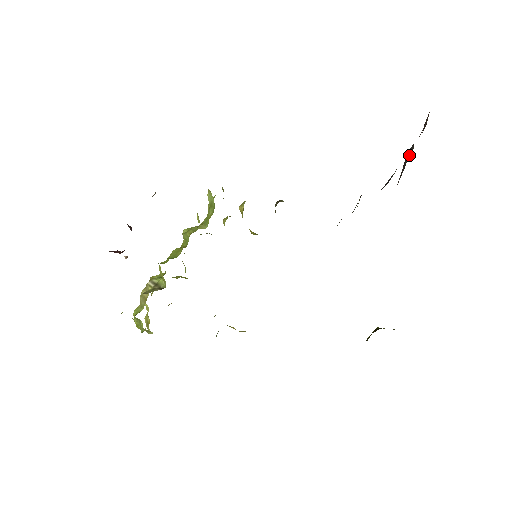
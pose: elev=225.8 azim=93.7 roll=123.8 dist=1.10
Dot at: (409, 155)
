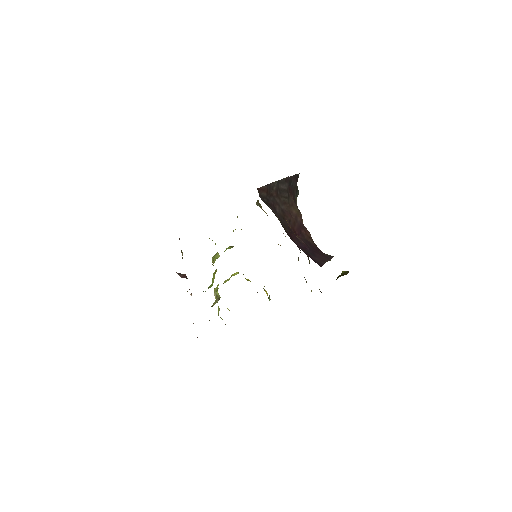
Dot at: (284, 183)
